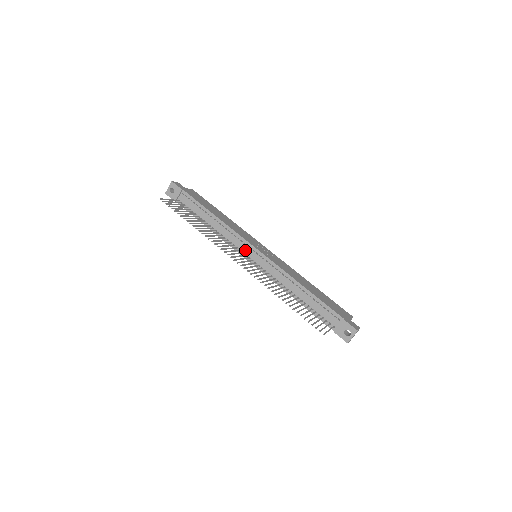
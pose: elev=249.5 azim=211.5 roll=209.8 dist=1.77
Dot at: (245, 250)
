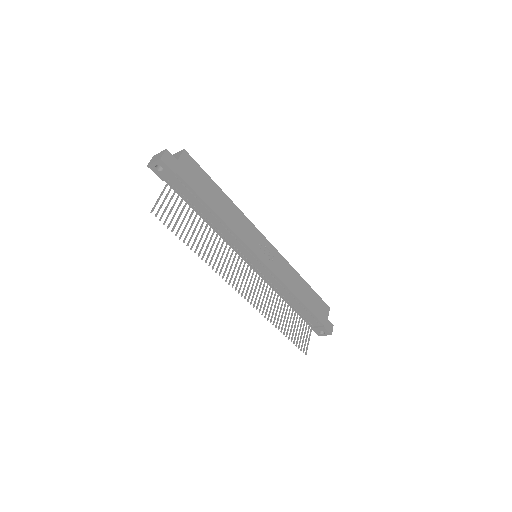
Dot at: (247, 255)
